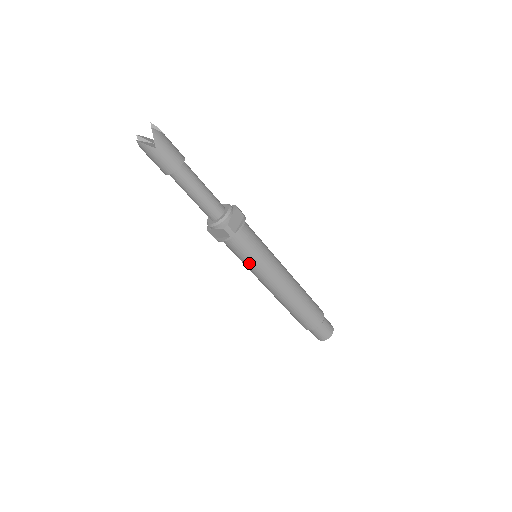
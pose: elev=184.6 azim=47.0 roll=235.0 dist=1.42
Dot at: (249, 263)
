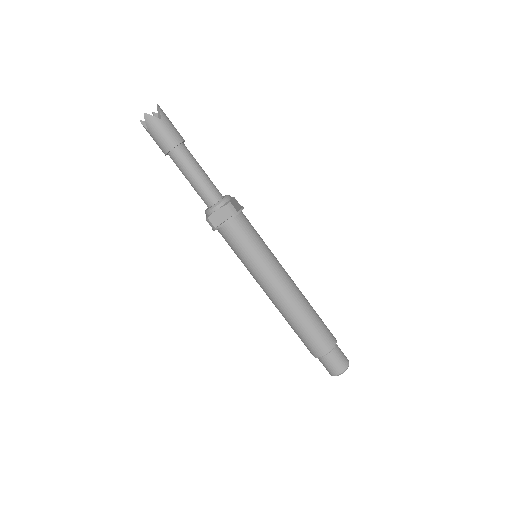
Dot at: (253, 254)
